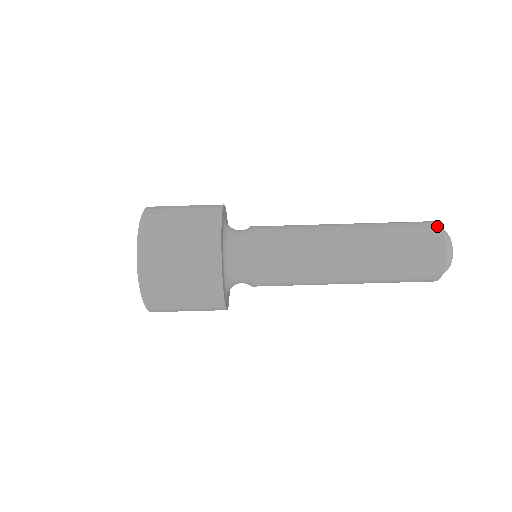
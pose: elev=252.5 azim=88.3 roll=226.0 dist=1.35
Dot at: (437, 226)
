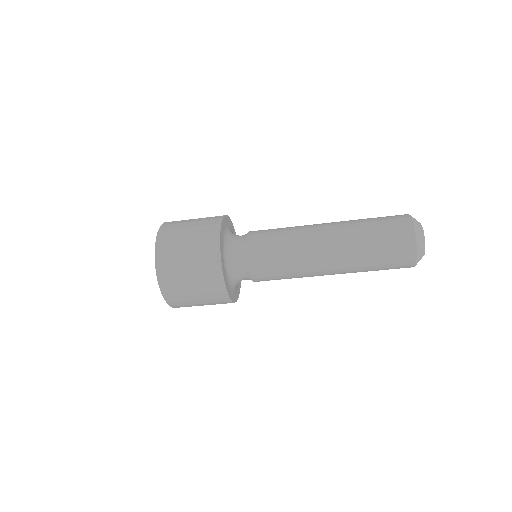
Dot at: (408, 216)
